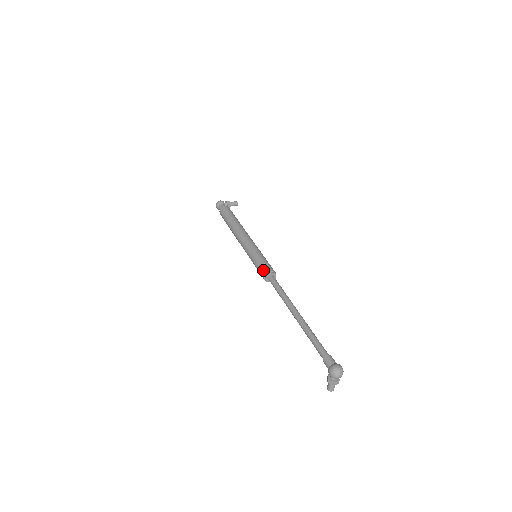
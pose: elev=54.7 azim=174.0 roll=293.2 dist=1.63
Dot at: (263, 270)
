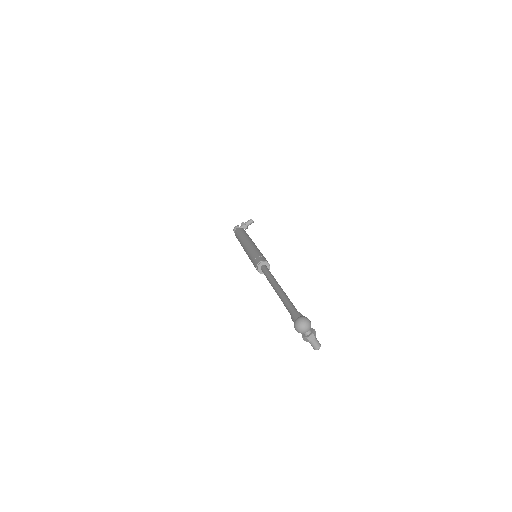
Dot at: (255, 265)
